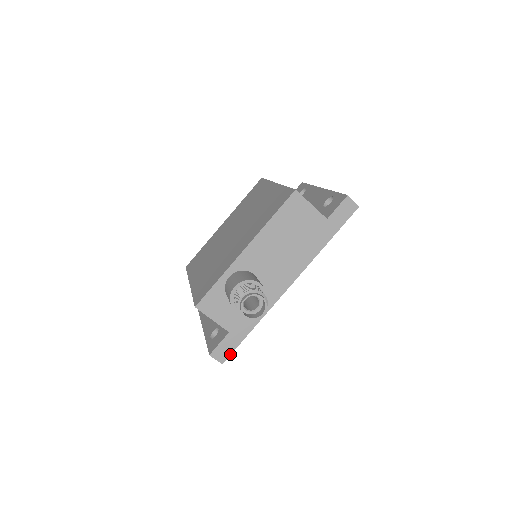
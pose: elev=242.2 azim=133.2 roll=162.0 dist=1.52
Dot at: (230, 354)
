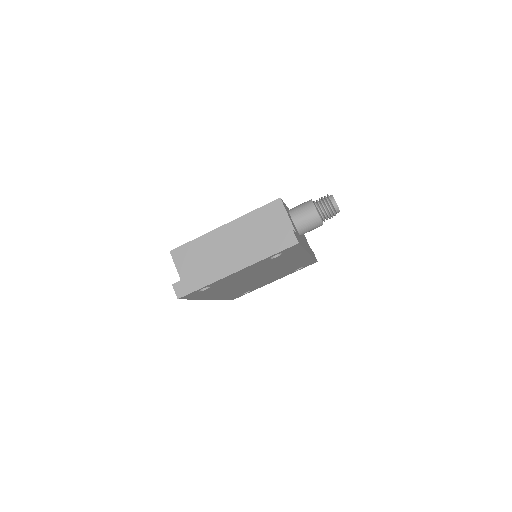
Dot at: (300, 244)
